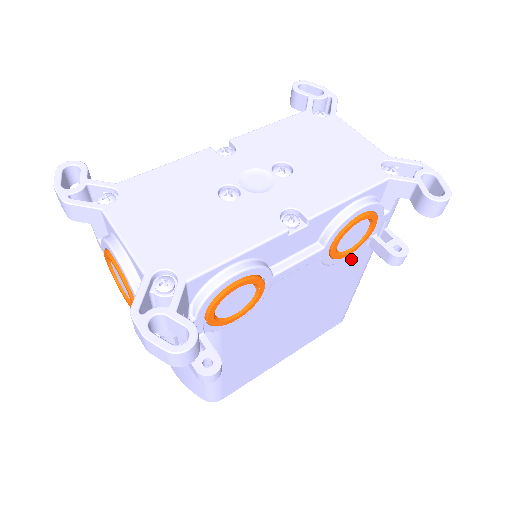
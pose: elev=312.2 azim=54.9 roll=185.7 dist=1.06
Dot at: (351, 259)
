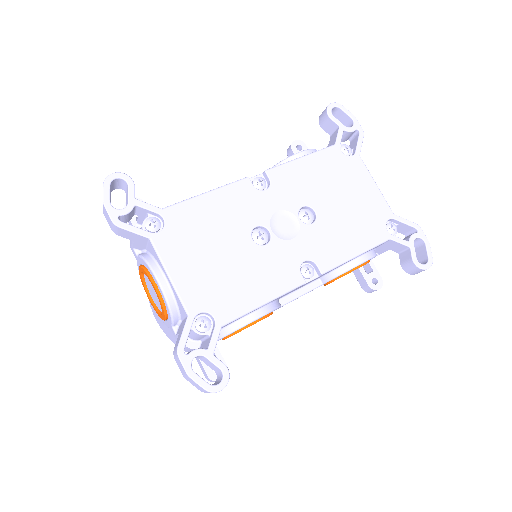
Dot at: occluded
